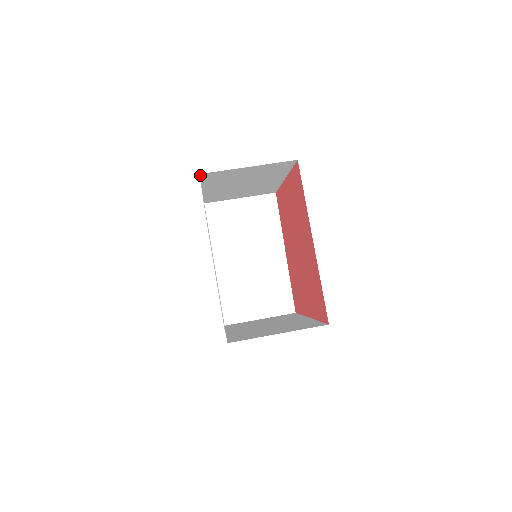
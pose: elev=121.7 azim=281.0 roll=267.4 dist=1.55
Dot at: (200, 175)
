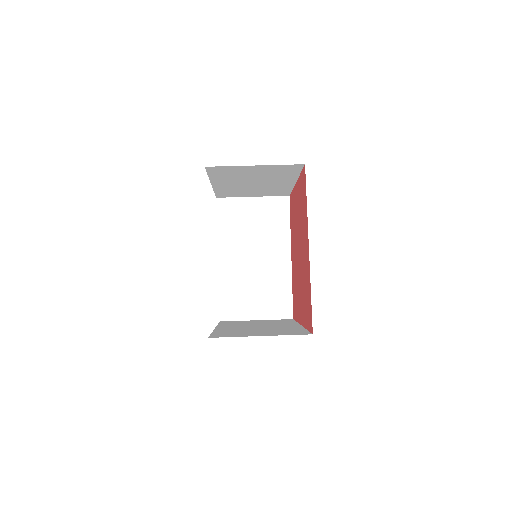
Dot at: (206, 168)
